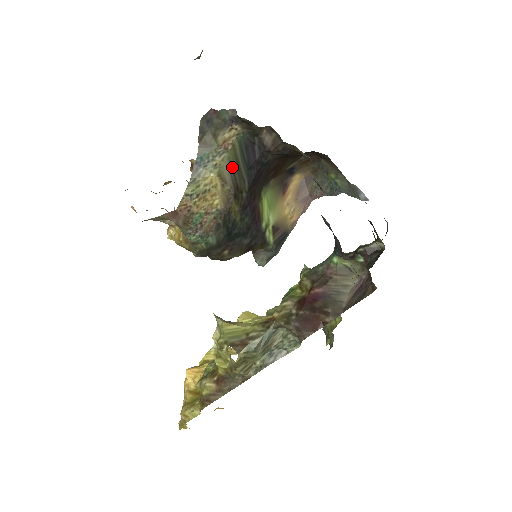
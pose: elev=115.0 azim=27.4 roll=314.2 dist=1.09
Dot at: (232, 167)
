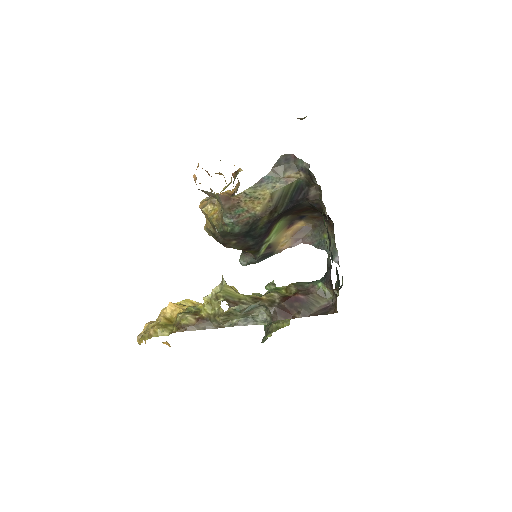
Dot at: (282, 194)
